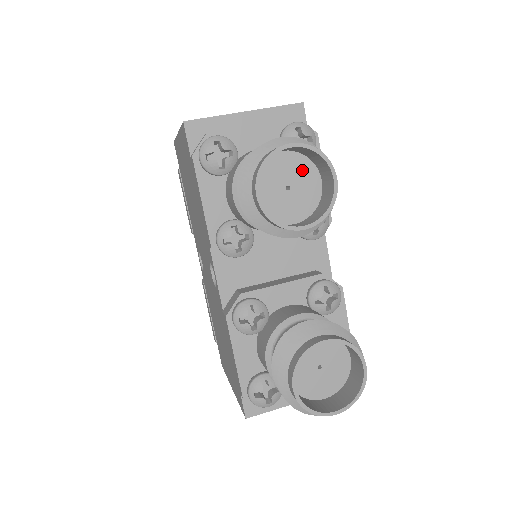
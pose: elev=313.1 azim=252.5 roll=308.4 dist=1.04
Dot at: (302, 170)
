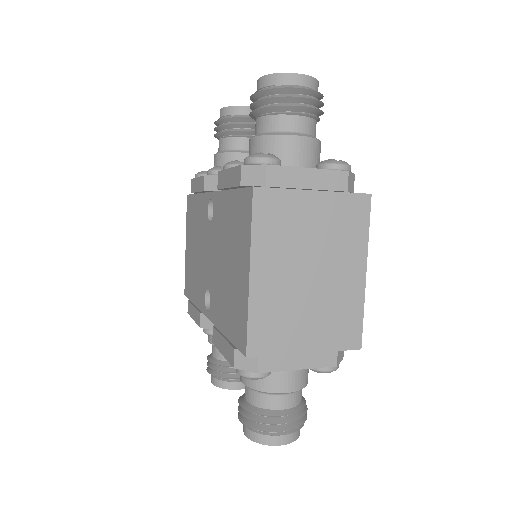
Dot at: occluded
